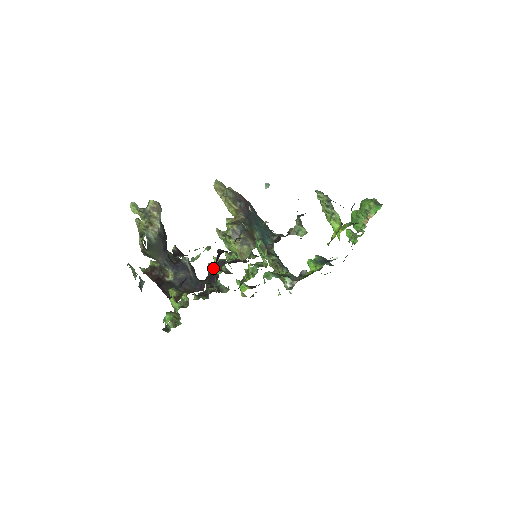
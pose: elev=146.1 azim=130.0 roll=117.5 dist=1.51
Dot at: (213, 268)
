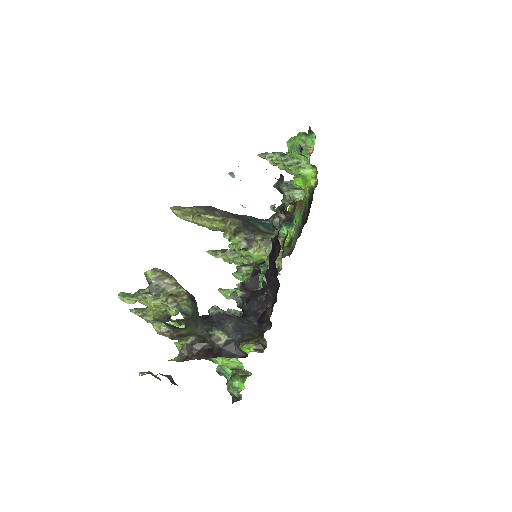
Dot at: occluded
